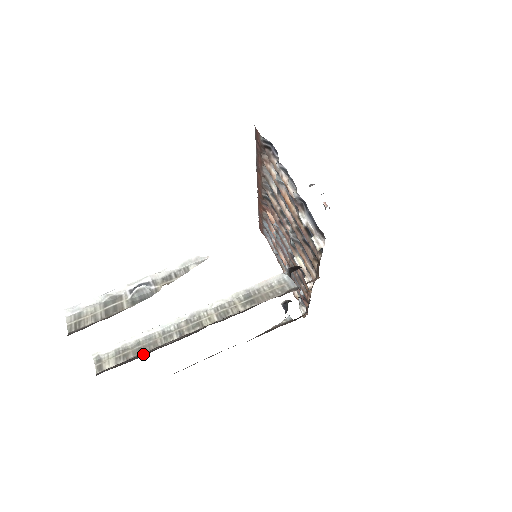
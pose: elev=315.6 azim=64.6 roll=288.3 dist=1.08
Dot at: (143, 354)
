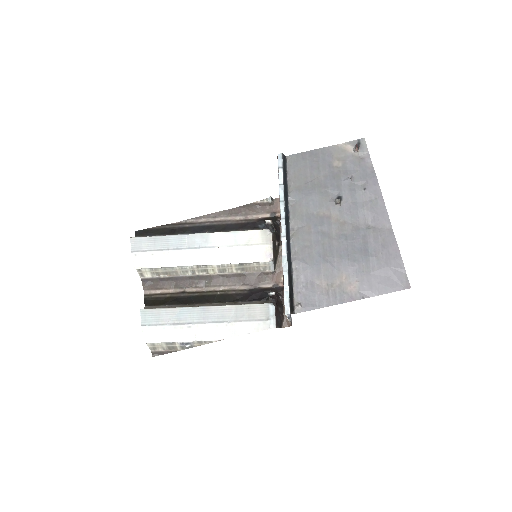
Dot at: (170, 278)
